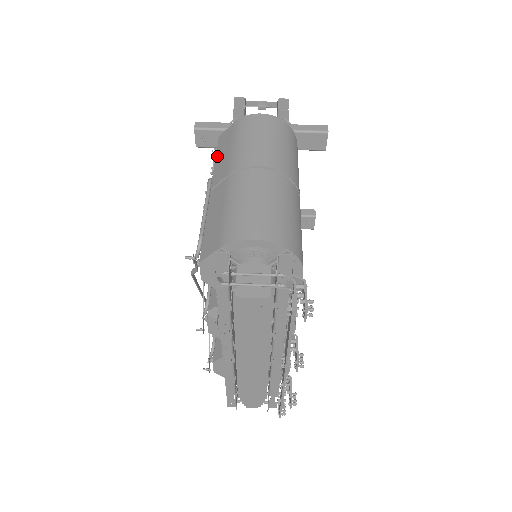
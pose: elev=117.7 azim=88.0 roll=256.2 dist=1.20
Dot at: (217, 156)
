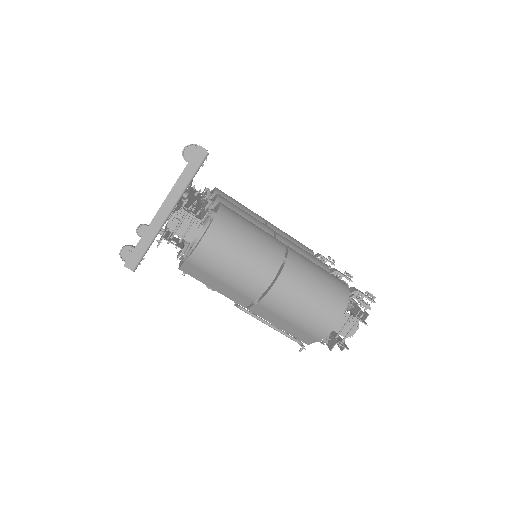
Dot at: (209, 286)
